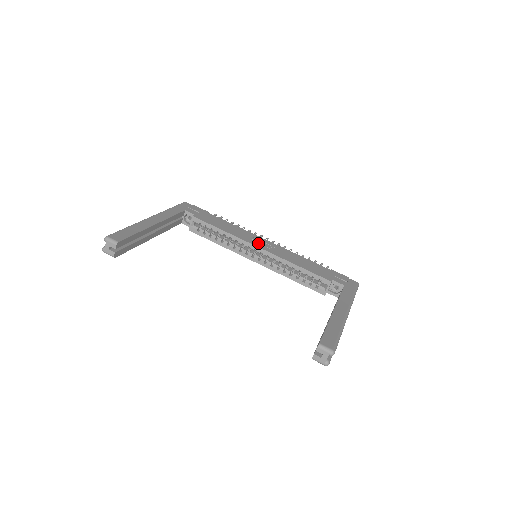
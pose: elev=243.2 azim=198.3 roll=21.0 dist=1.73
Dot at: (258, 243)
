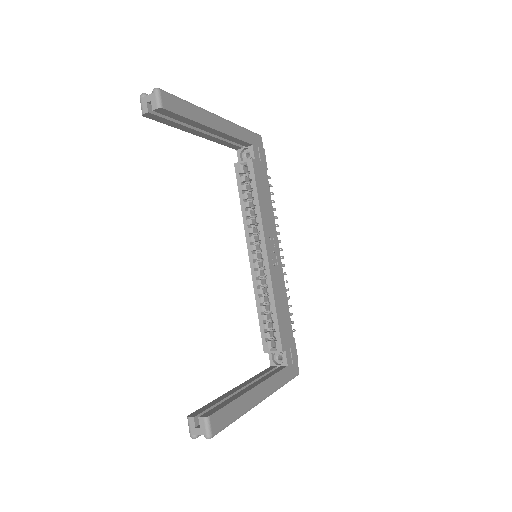
Dot at: (271, 247)
